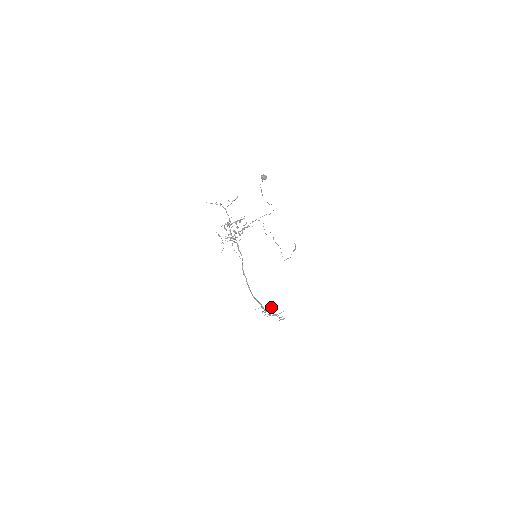
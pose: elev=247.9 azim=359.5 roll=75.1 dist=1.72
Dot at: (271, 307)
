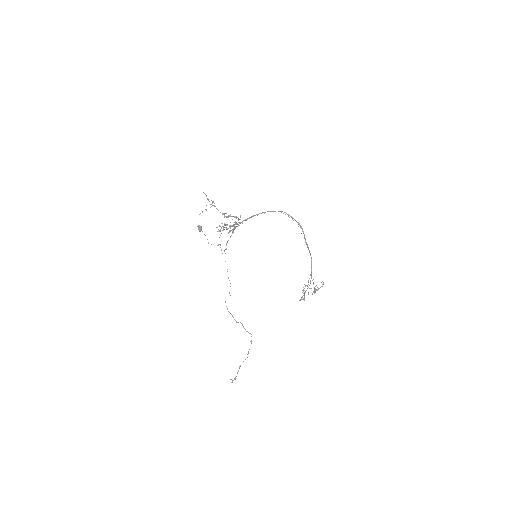
Dot at: (306, 290)
